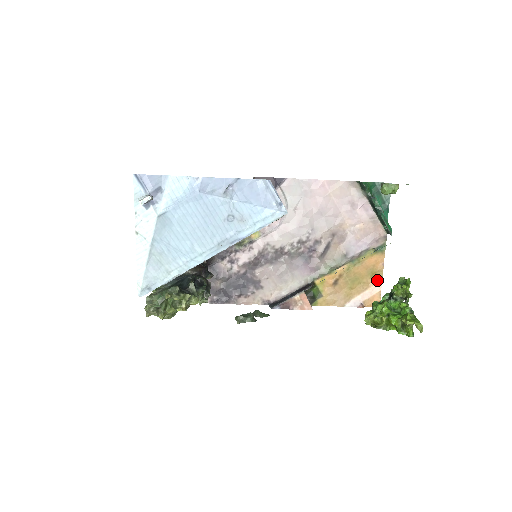
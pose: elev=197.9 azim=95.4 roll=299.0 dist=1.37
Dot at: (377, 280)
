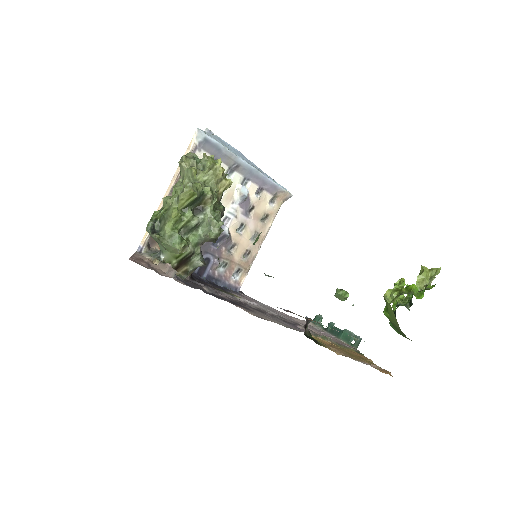
Dot at: (373, 364)
